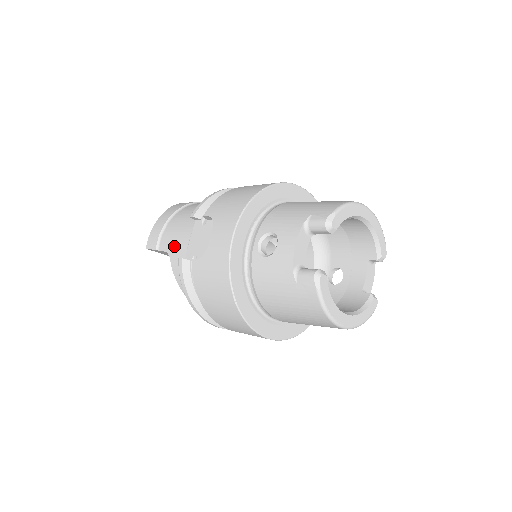
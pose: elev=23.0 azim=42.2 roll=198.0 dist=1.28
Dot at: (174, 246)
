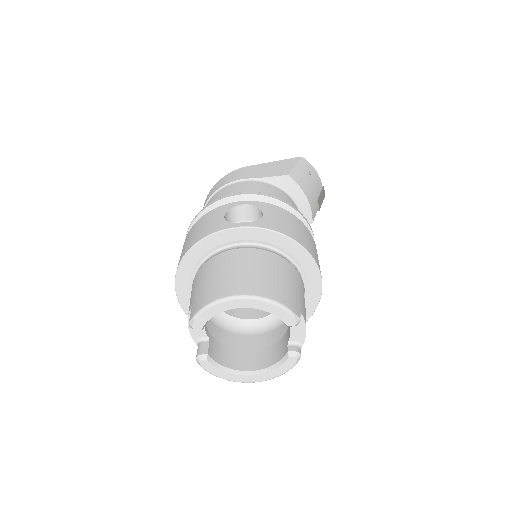
Dot at: occluded
